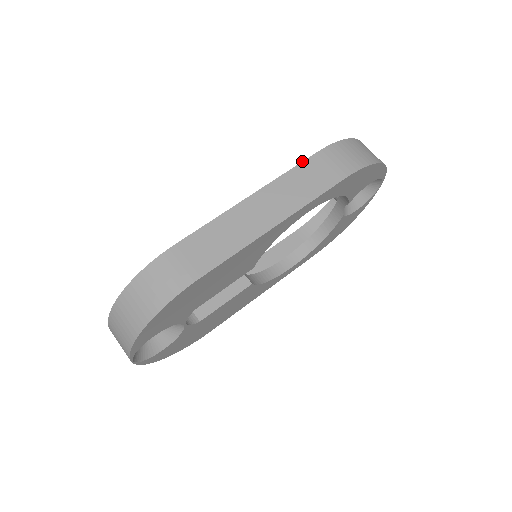
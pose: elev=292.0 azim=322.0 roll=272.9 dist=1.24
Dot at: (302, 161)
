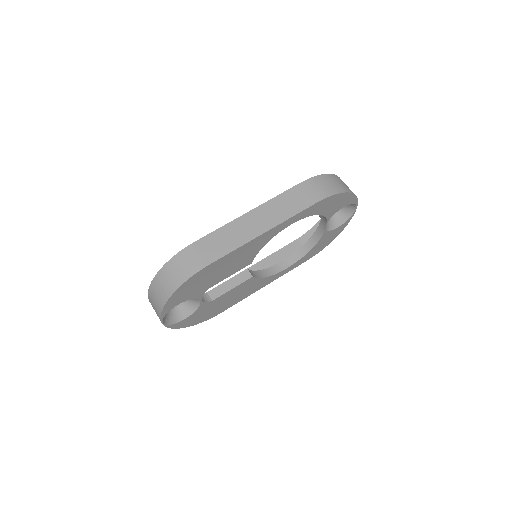
Dot at: (288, 189)
